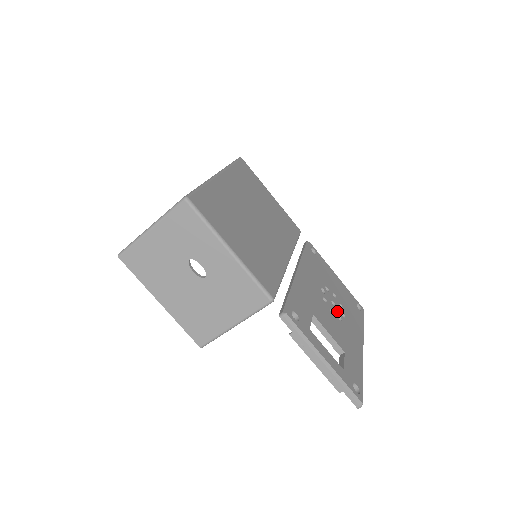
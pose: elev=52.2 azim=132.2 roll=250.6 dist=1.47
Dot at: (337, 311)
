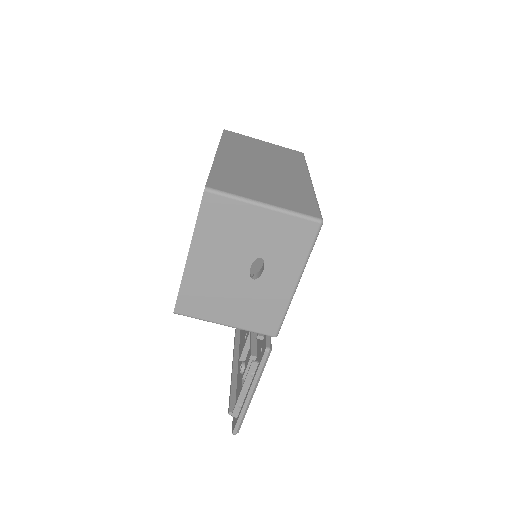
Dot at: occluded
